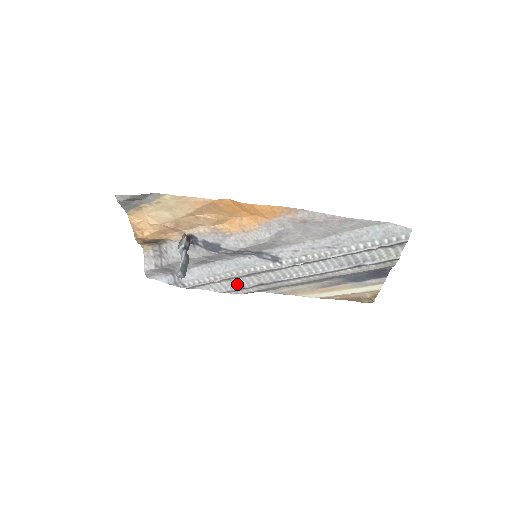
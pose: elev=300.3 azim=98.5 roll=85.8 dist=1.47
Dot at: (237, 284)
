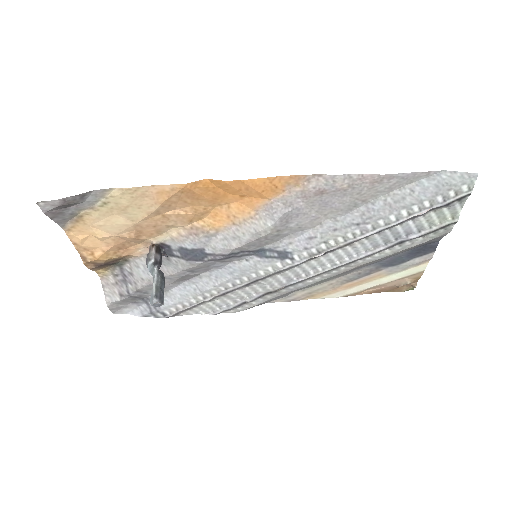
Dot at: (235, 299)
